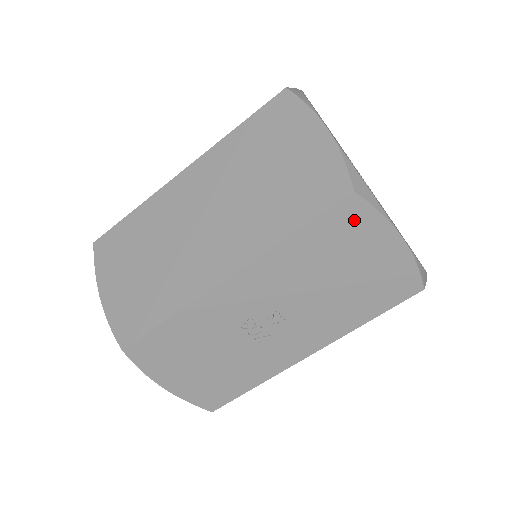
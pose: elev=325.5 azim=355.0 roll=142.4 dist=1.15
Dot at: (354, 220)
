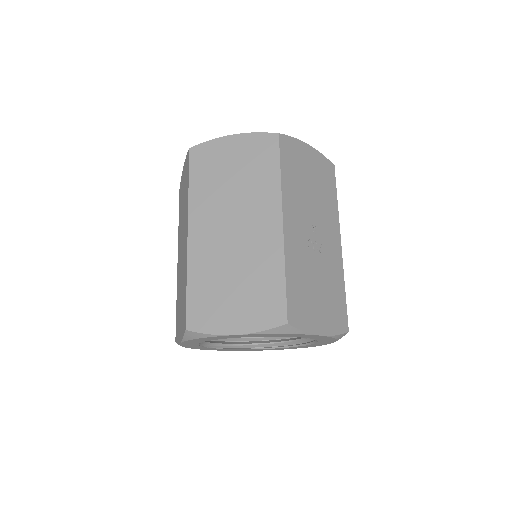
Dot at: (290, 148)
